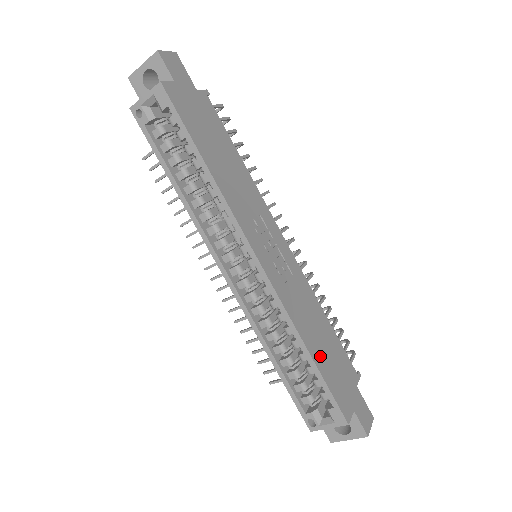
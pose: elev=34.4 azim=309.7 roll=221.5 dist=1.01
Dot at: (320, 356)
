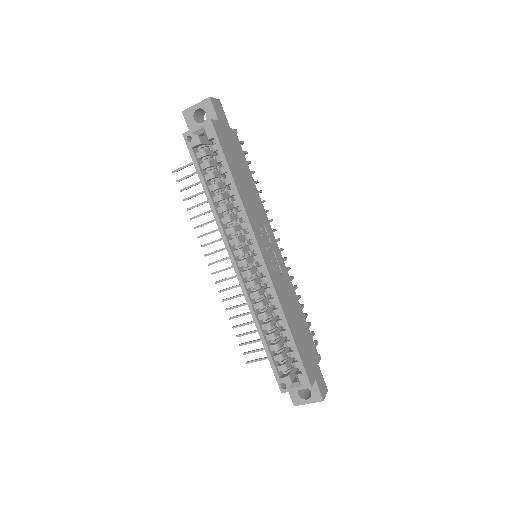
Dot at: (296, 334)
